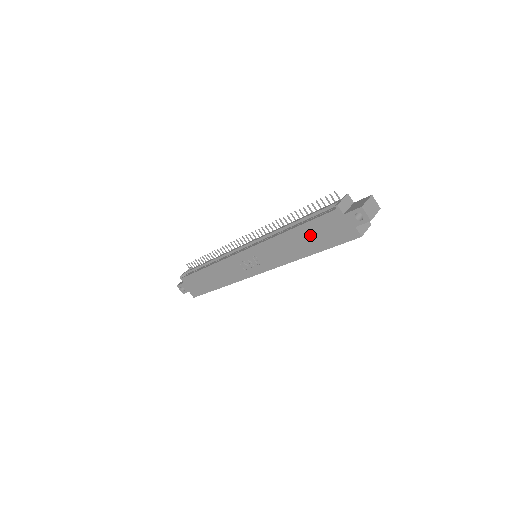
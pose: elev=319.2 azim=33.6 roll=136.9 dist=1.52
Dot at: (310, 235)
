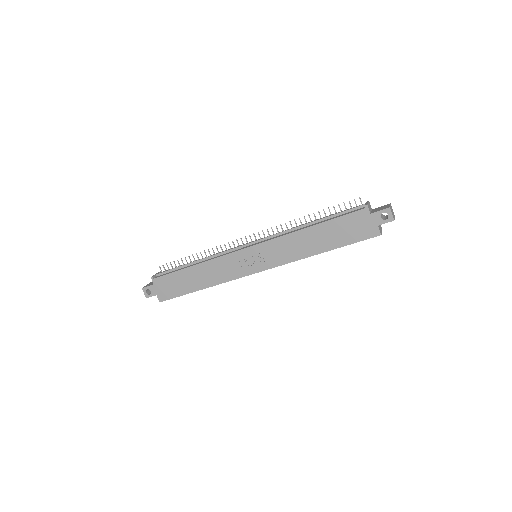
Dot at: (331, 232)
